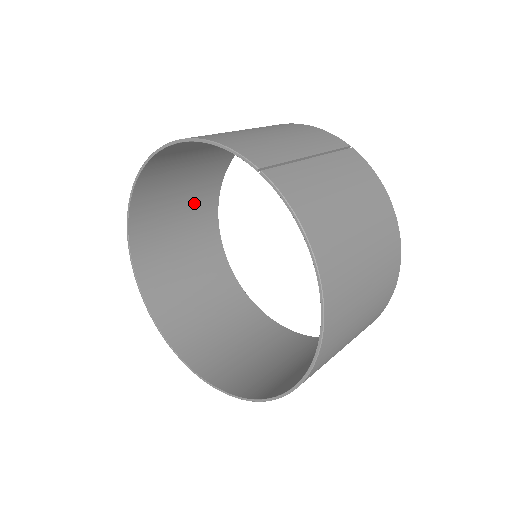
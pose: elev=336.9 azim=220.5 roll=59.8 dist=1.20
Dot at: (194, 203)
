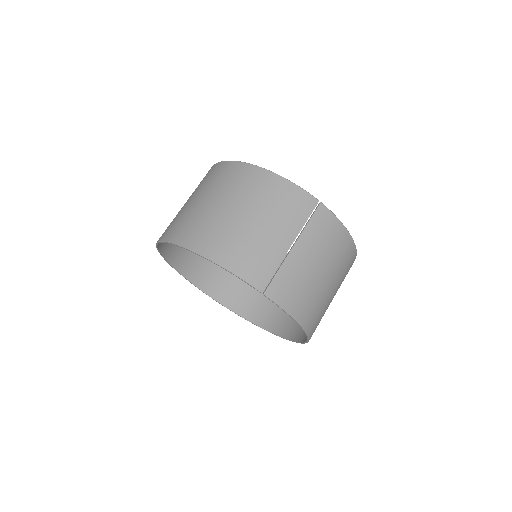
Dot at: occluded
